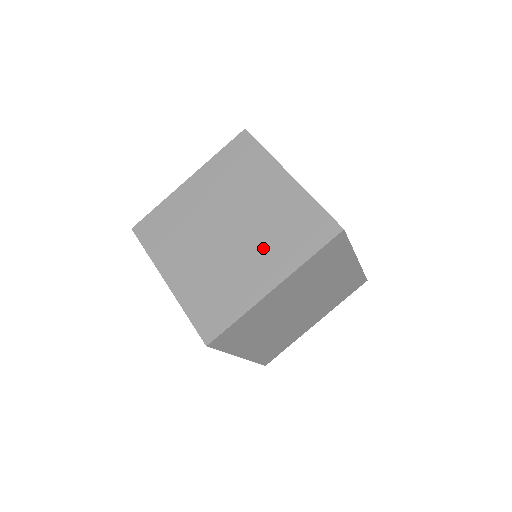
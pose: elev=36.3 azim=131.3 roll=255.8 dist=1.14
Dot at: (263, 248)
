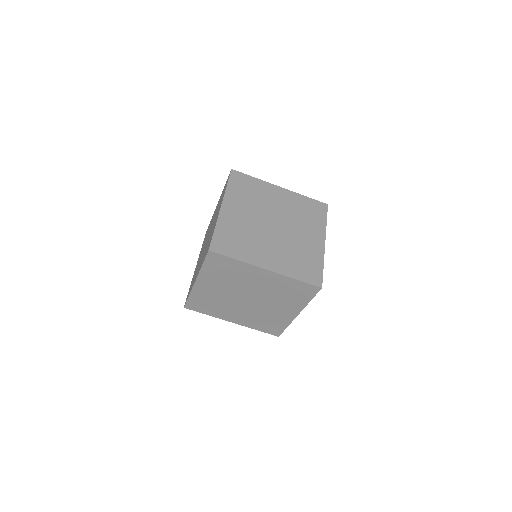
Dot at: (203, 255)
